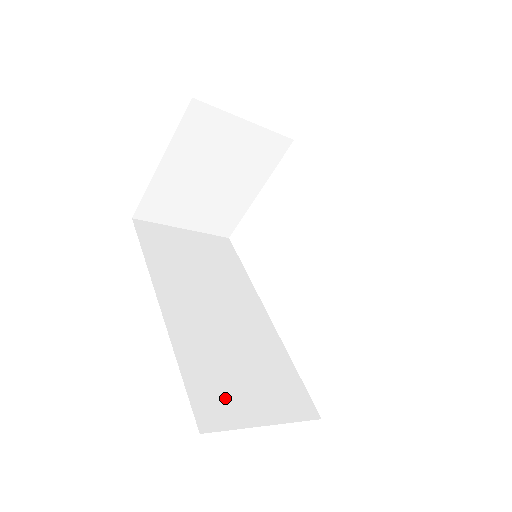
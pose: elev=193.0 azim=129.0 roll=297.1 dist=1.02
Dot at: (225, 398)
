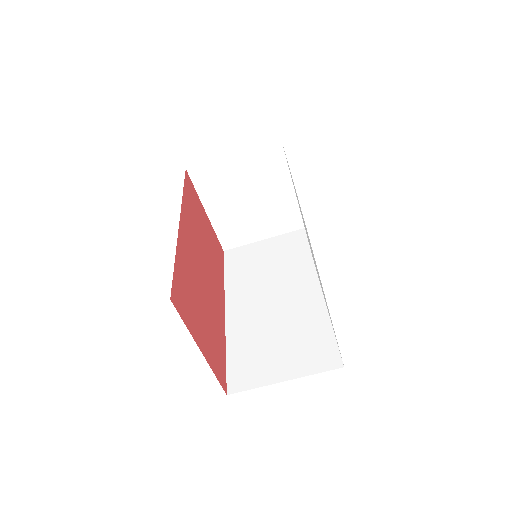
Dot at: (255, 367)
